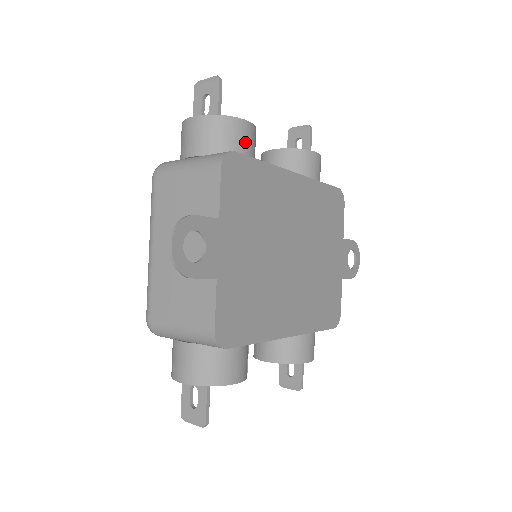
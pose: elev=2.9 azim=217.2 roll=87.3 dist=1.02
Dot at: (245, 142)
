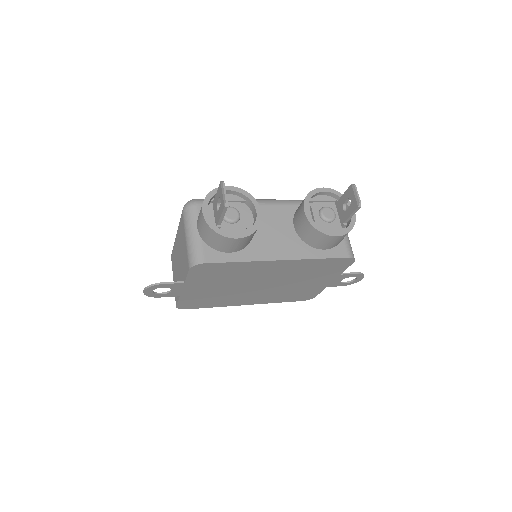
Dot at: (230, 246)
